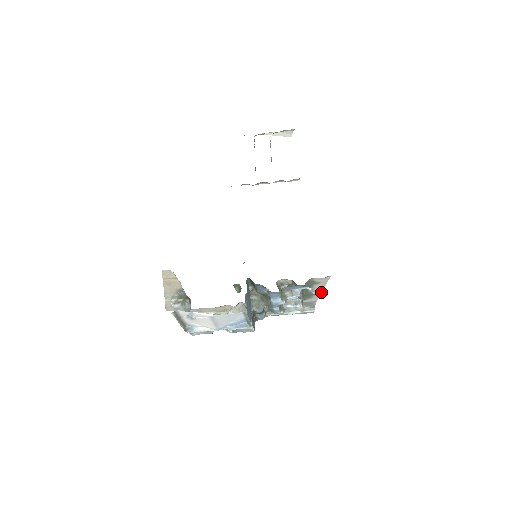
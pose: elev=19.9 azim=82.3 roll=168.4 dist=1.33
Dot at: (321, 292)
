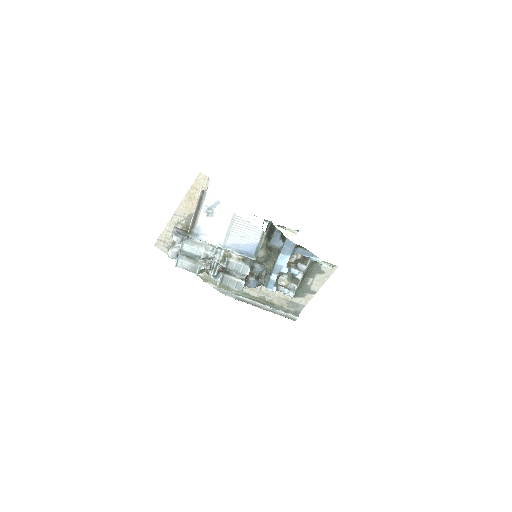
Dot at: occluded
